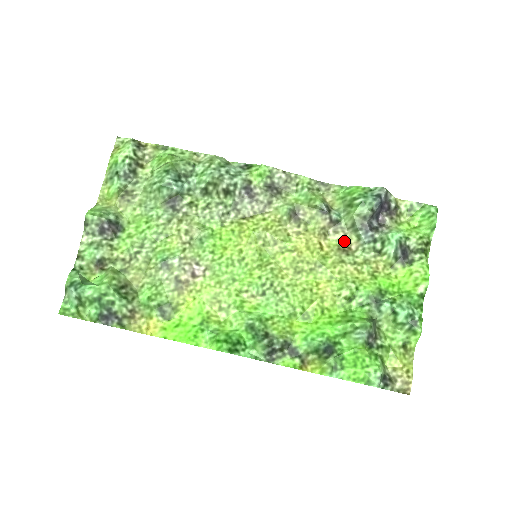
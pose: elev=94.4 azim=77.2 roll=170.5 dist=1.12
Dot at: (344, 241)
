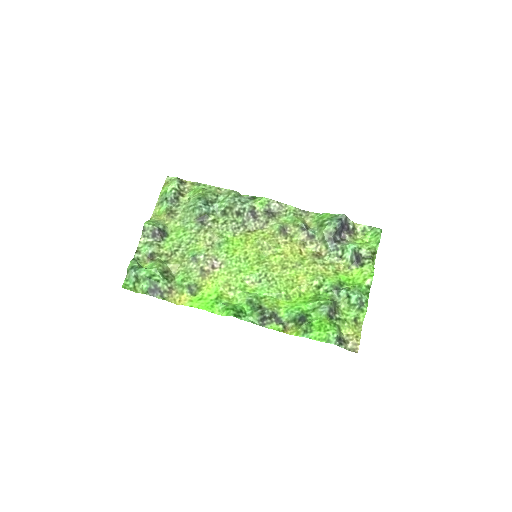
Dot at: (317, 249)
